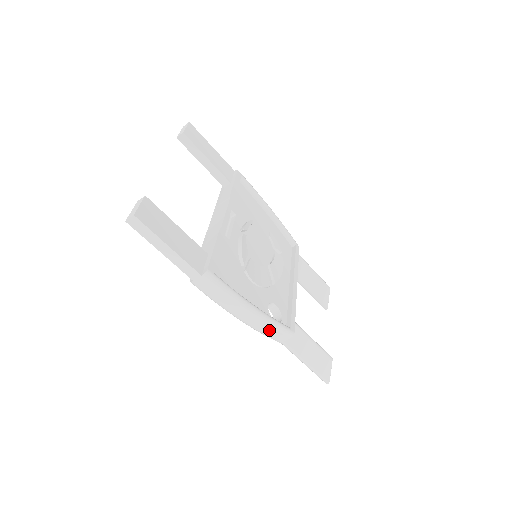
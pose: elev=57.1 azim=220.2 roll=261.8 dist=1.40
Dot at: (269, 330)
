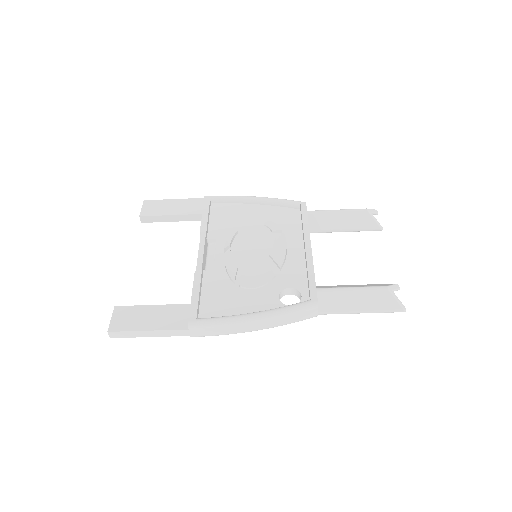
Dot at: (290, 318)
